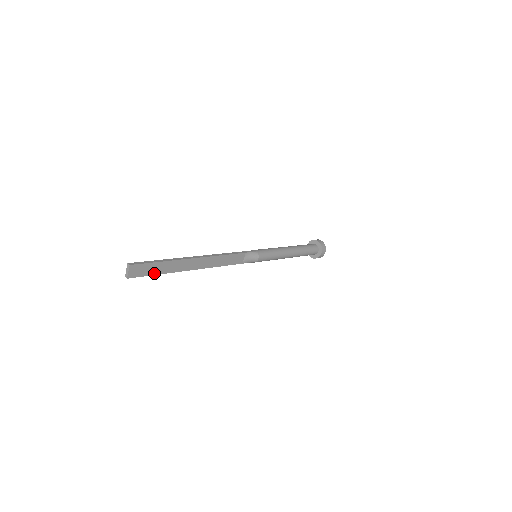
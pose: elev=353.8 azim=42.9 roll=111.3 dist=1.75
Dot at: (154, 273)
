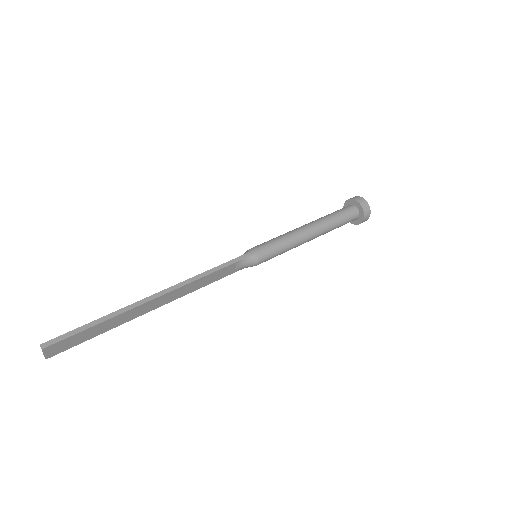
Dot at: (89, 337)
